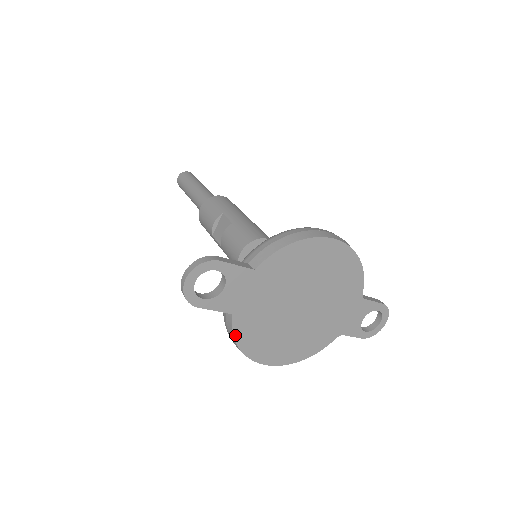
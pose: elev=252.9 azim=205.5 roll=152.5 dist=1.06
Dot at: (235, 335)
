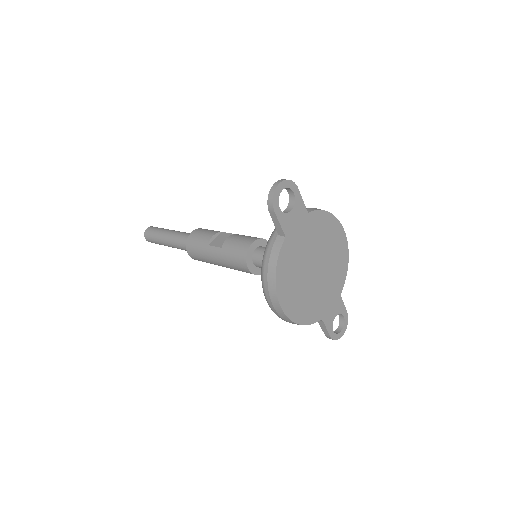
Dot at: (279, 258)
